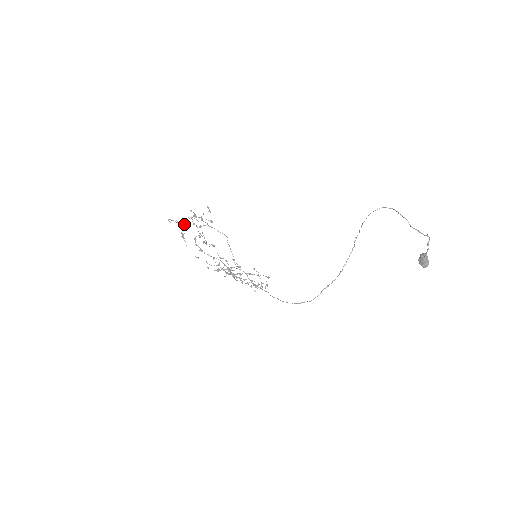
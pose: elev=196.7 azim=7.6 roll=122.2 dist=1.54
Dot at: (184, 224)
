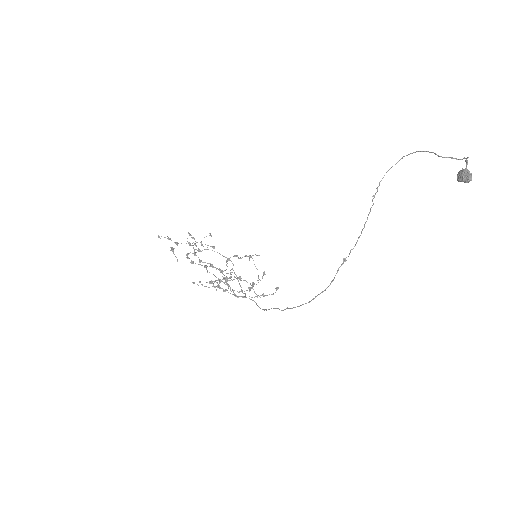
Dot at: (177, 242)
